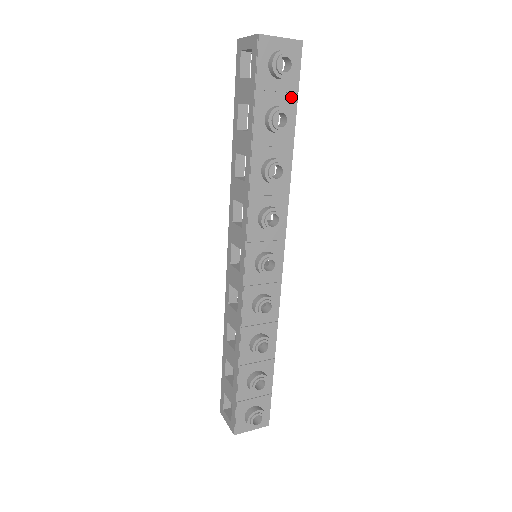
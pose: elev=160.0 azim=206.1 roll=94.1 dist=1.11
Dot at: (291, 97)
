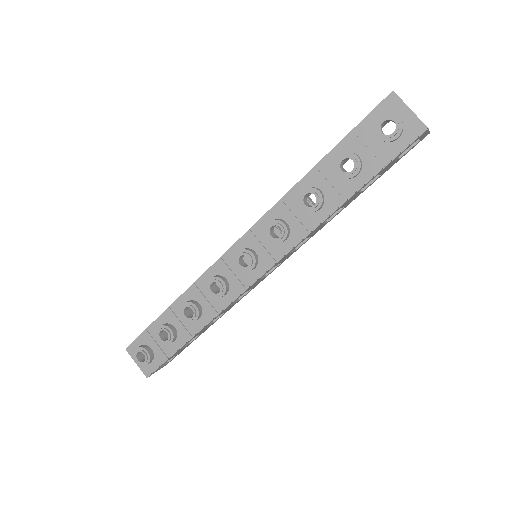
Dot at: (378, 162)
